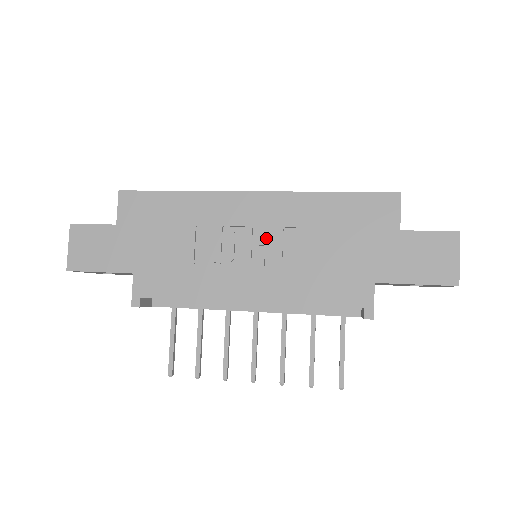
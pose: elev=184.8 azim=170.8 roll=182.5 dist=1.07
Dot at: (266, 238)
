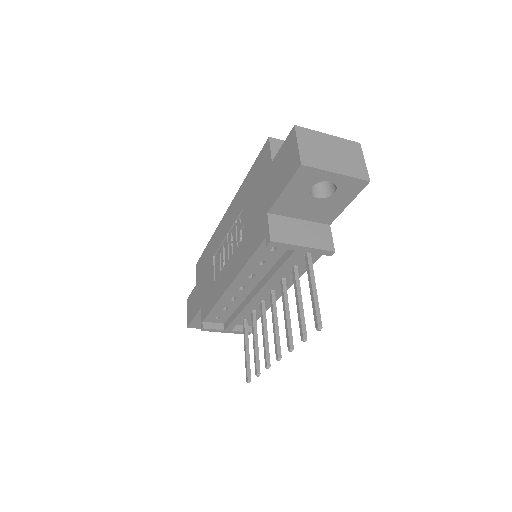
Dot at: (232, 235)
